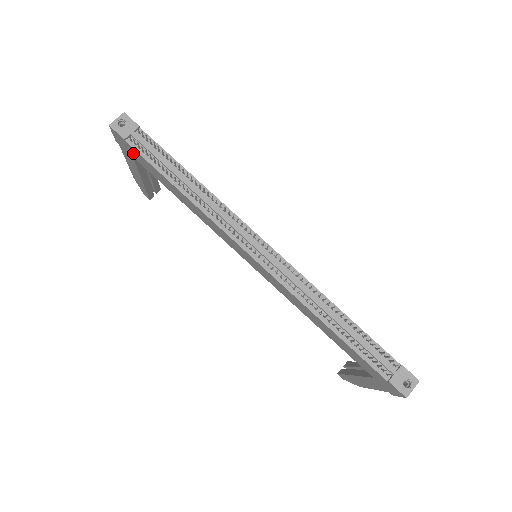
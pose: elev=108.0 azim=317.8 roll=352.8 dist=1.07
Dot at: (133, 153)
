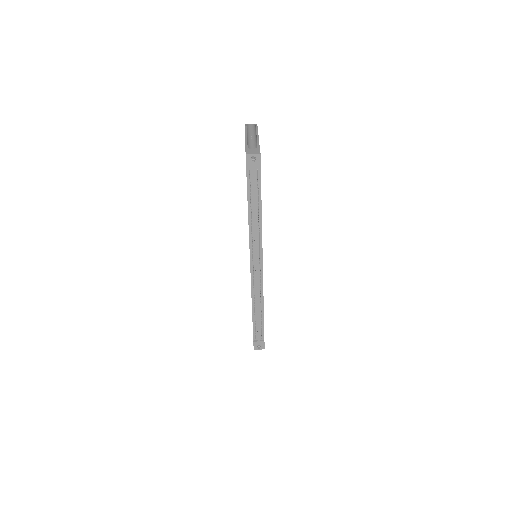
Dot at: occluded
